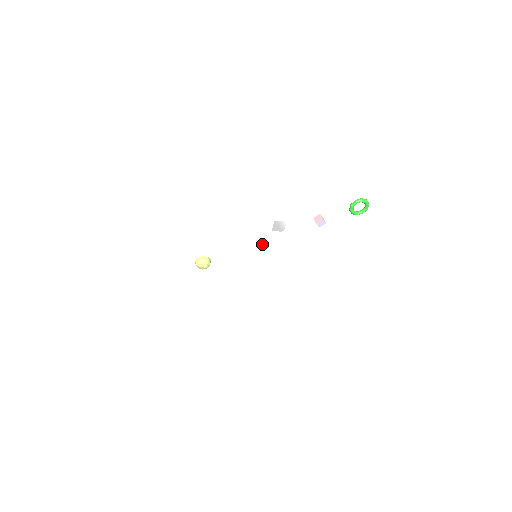
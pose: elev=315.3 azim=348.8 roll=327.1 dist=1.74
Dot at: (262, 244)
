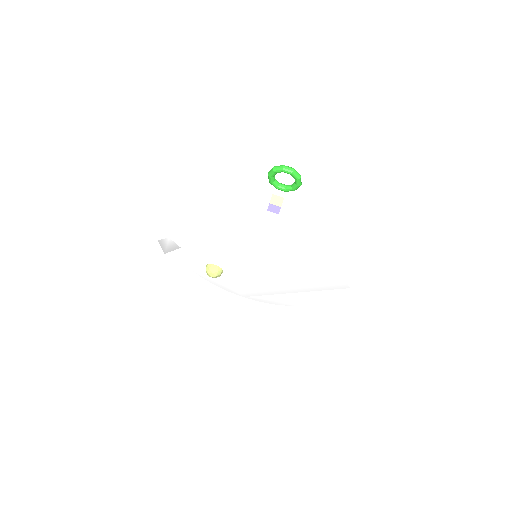
Dot at: (248, 243)
